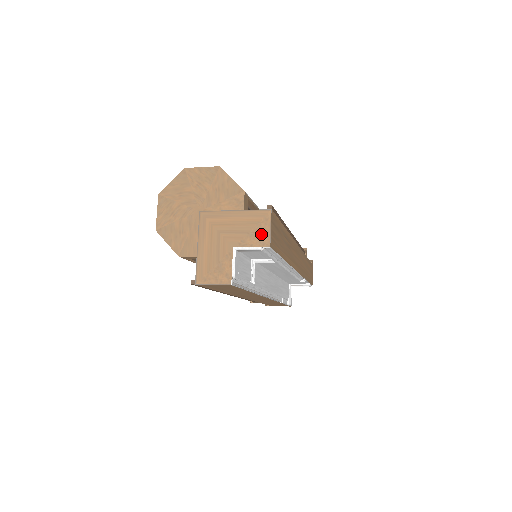
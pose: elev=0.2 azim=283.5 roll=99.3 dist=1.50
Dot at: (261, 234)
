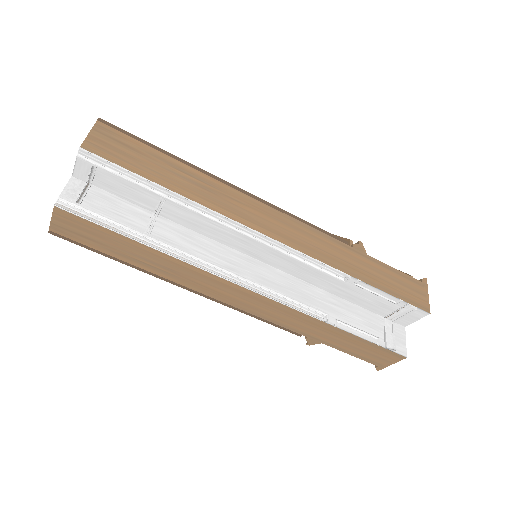
Dot at: occluded
